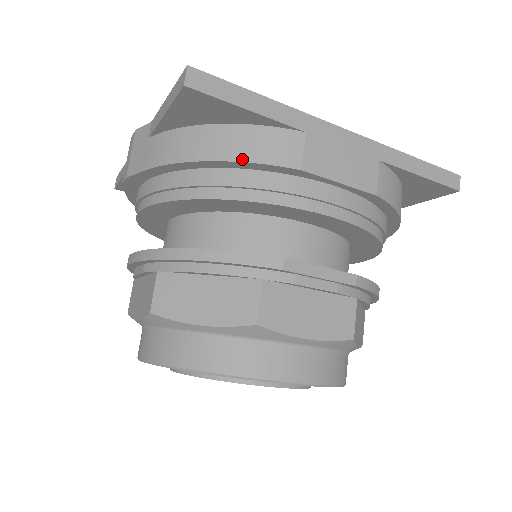
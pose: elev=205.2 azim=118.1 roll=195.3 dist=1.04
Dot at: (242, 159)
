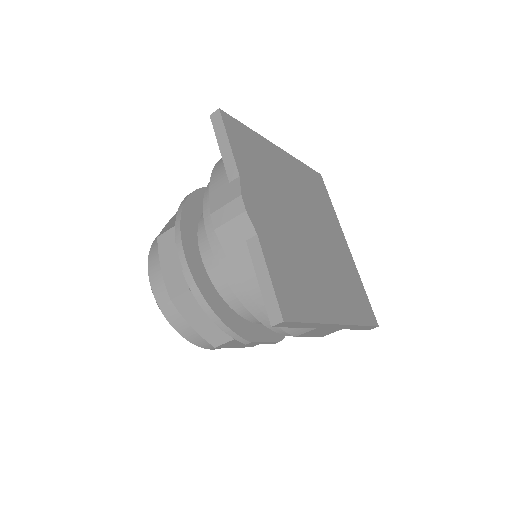
Dot at: occluded
